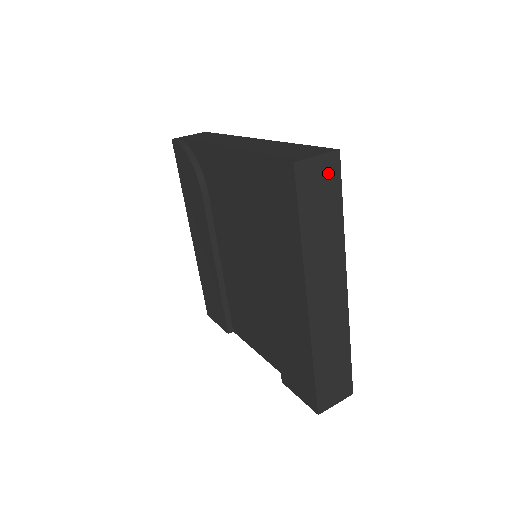
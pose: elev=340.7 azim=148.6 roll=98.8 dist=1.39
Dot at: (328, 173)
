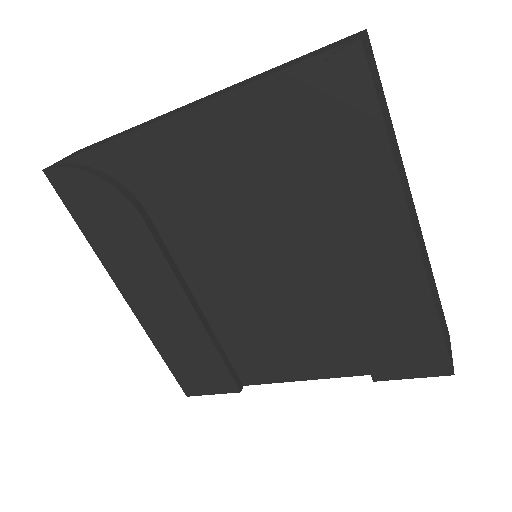
Dot at: (372, 59)
